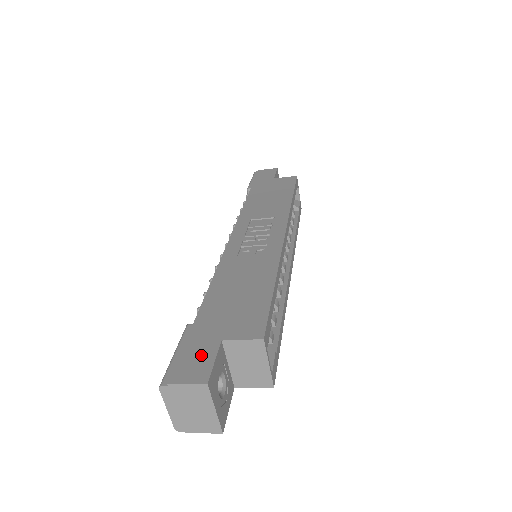
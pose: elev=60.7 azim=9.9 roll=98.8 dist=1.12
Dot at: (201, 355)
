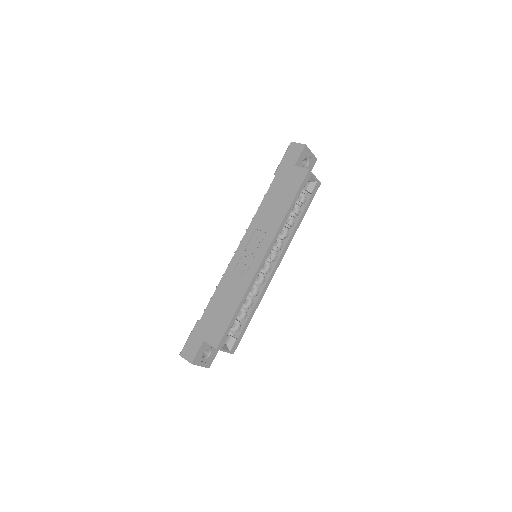
Dot at: (194, 346)
